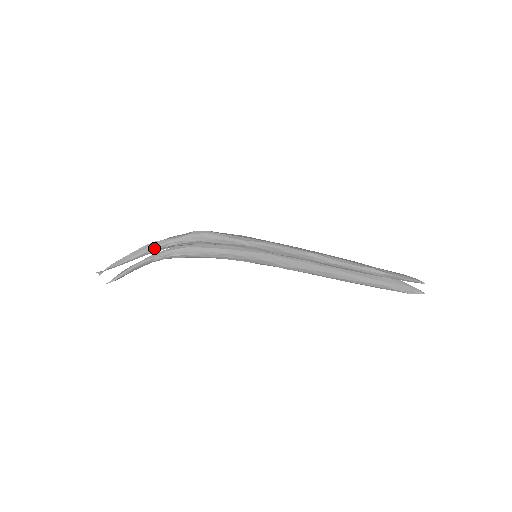
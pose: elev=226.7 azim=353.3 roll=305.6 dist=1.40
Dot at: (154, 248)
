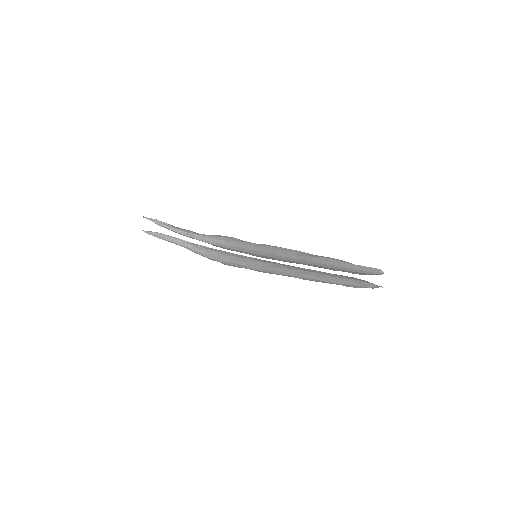
Dot at: (190, 233)
